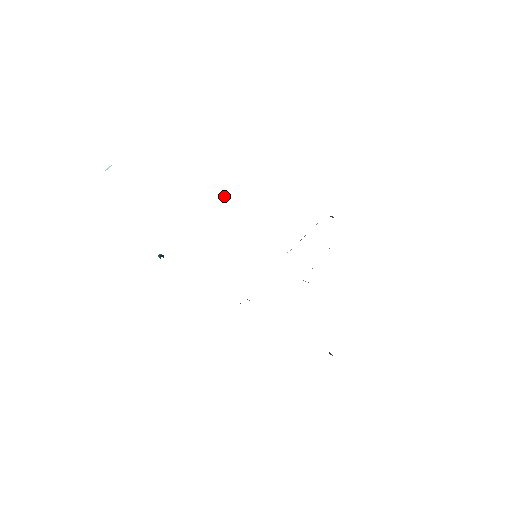
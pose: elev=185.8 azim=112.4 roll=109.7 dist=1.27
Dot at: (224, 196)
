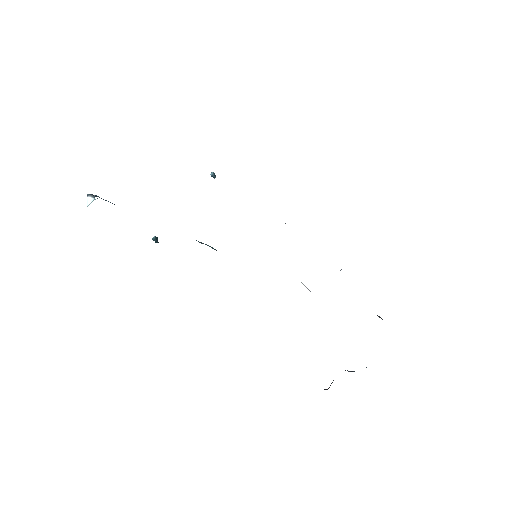
Dot at: (214, 175)
